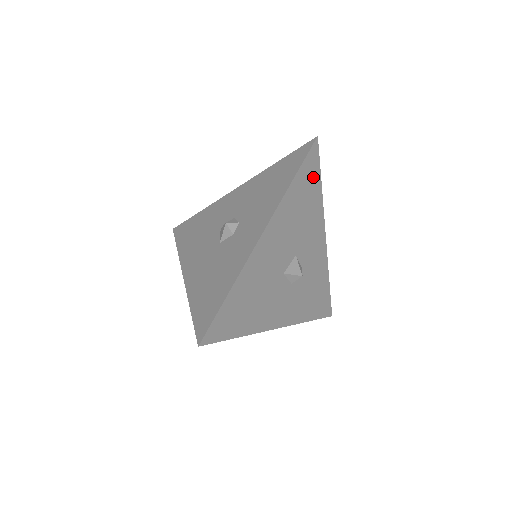
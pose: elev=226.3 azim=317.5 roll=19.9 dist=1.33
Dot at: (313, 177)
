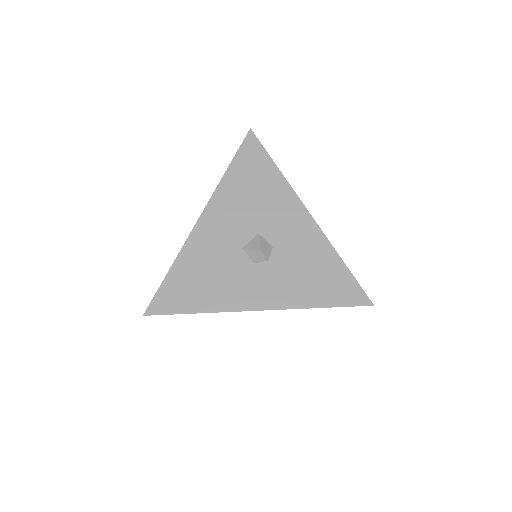
Dot at: occluded
